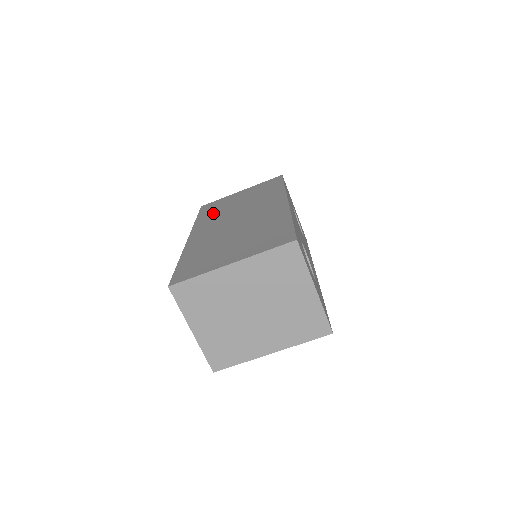
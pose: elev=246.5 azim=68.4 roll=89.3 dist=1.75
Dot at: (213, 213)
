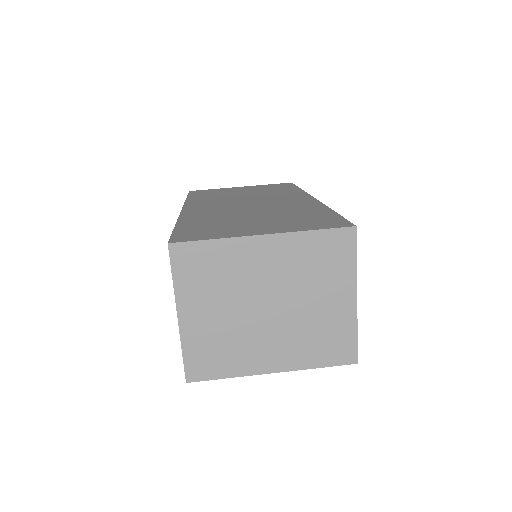
Dot at: (210, 196)
